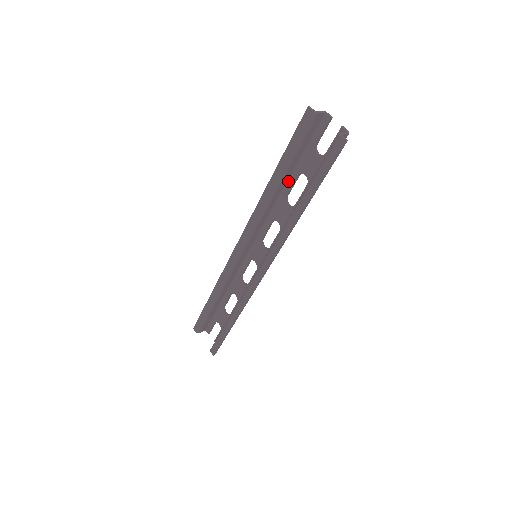
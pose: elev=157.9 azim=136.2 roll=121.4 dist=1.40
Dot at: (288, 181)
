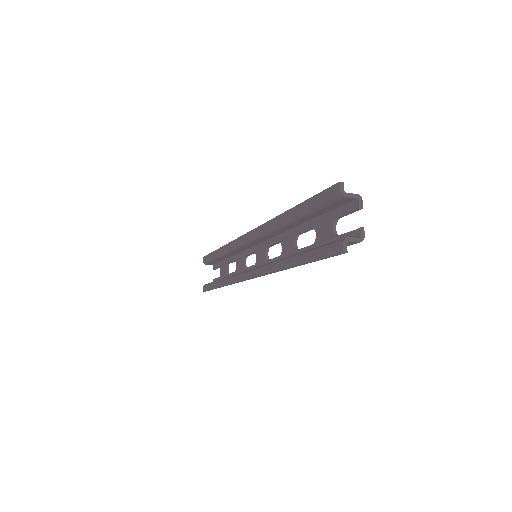
Dot at: (304, 223)
